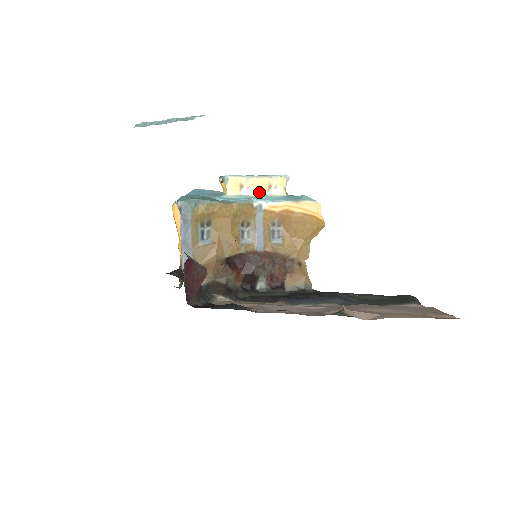
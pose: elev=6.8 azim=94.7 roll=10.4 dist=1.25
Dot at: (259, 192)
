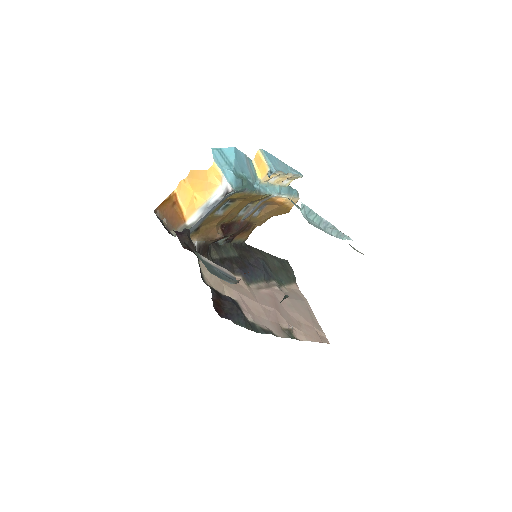
Dot at: (278, 182)
